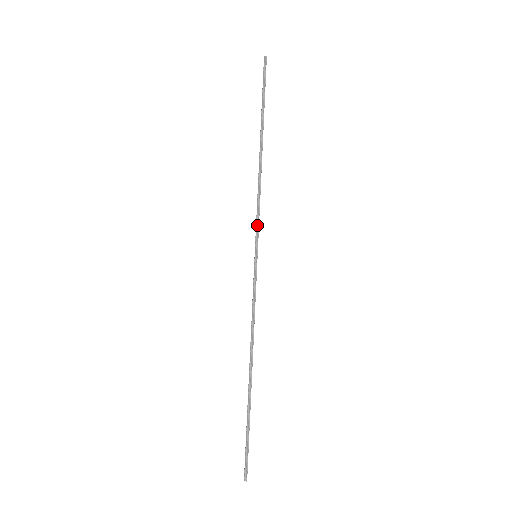
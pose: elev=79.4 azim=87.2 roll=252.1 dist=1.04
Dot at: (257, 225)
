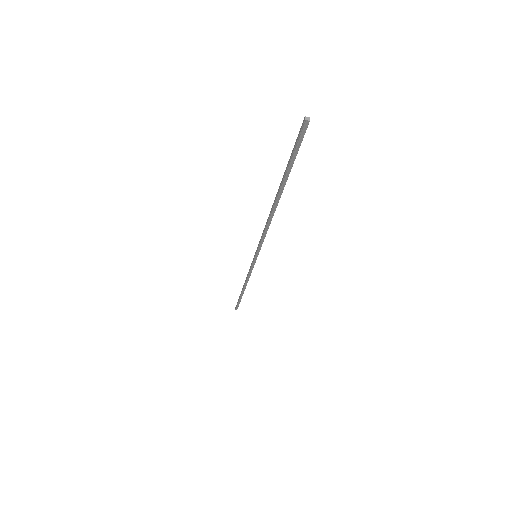
Dot at: (260, 245)
